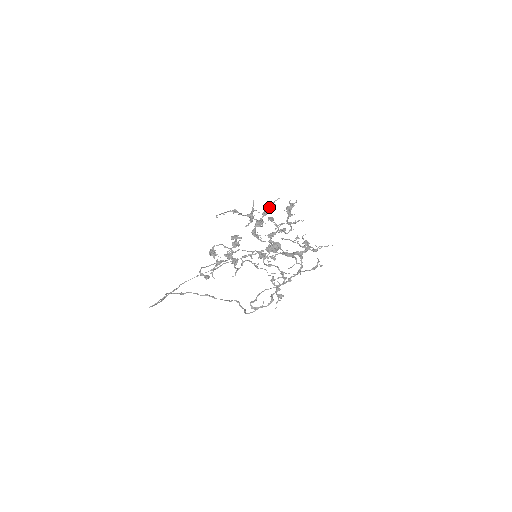
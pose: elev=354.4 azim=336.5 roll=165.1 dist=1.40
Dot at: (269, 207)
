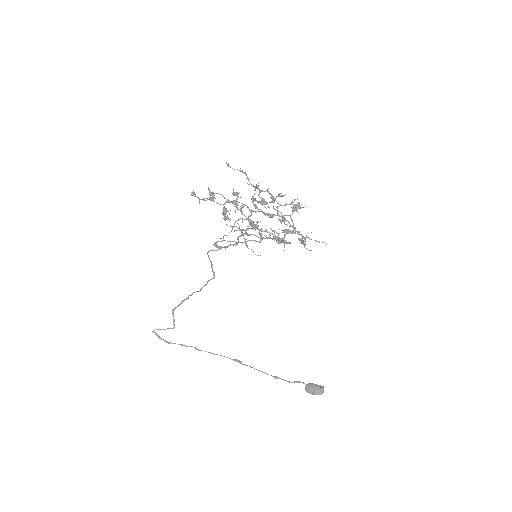
Dot at: (278, 196)
